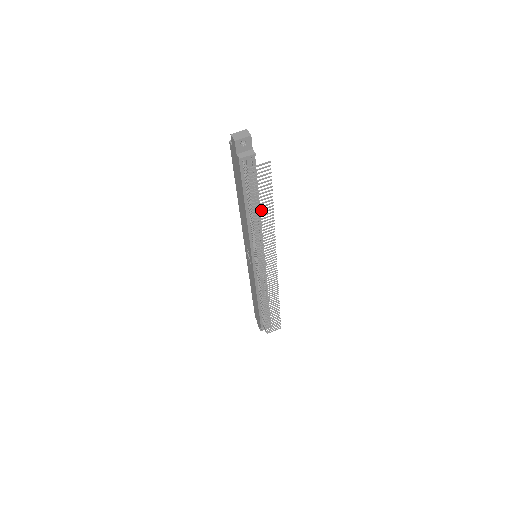
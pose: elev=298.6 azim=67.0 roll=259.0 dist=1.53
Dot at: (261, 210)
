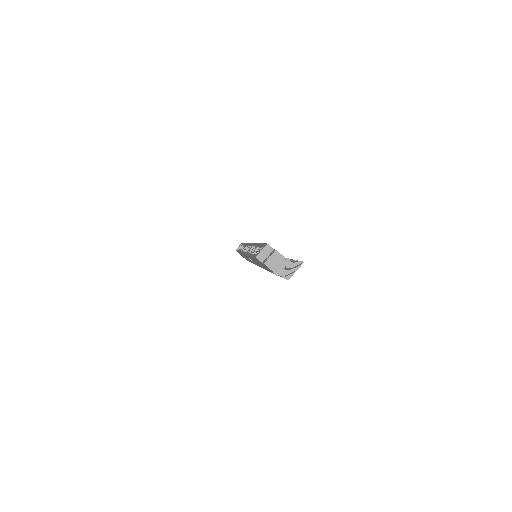
Dot at: (284, 269)
